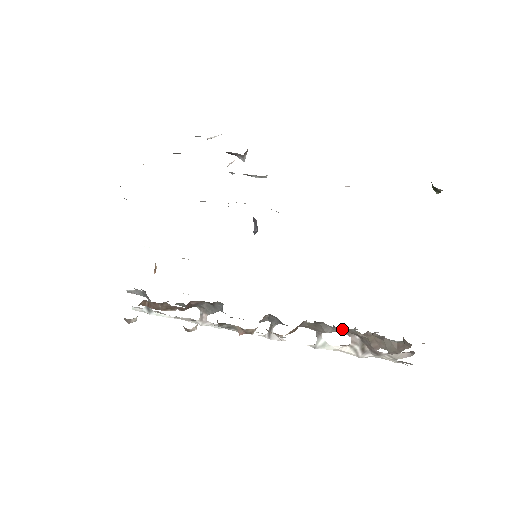
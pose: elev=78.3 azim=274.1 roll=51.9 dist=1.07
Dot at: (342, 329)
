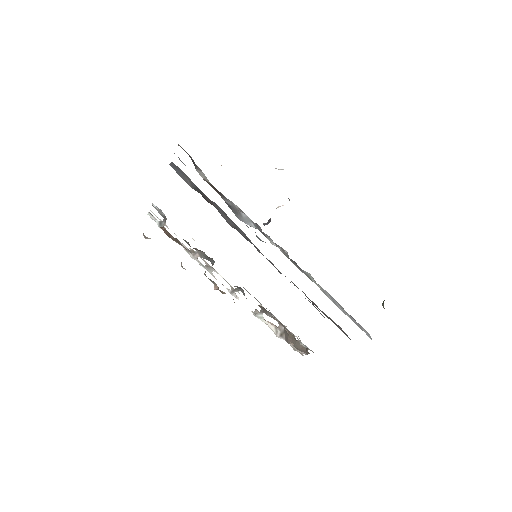
Dot at: (278, 320)
